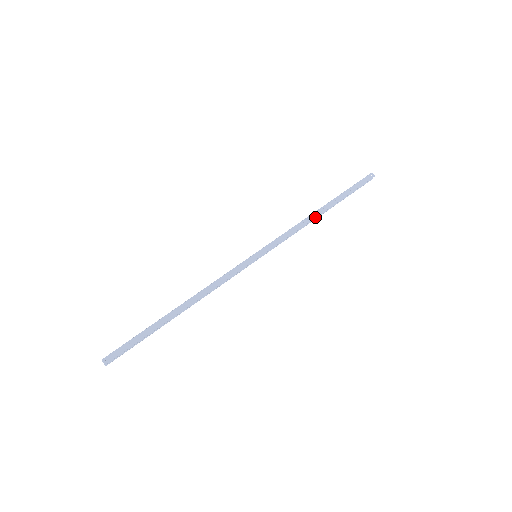
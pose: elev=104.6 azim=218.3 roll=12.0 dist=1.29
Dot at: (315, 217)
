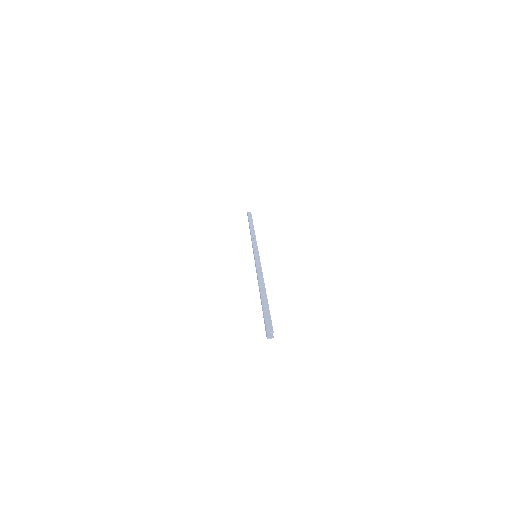
Dot at: (254, 232)
